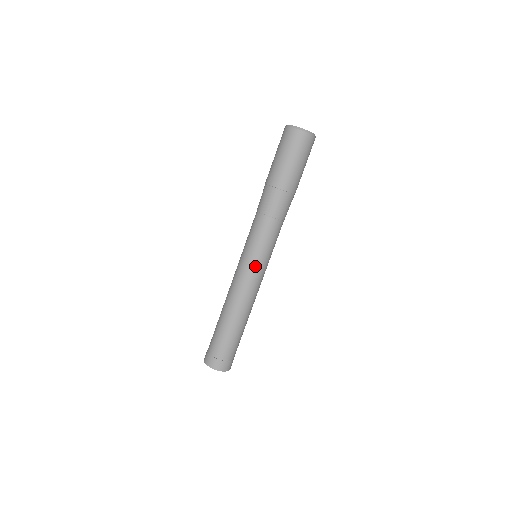
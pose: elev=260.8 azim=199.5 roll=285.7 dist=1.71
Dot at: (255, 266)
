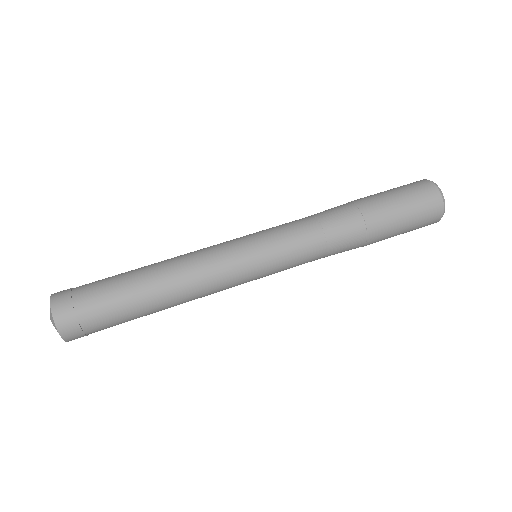
Dot at: (239, 238)
